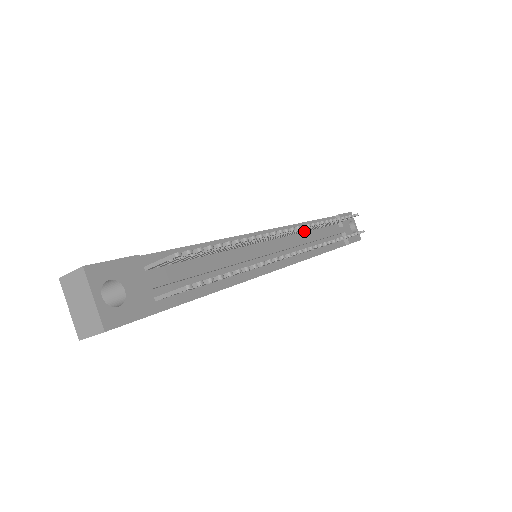
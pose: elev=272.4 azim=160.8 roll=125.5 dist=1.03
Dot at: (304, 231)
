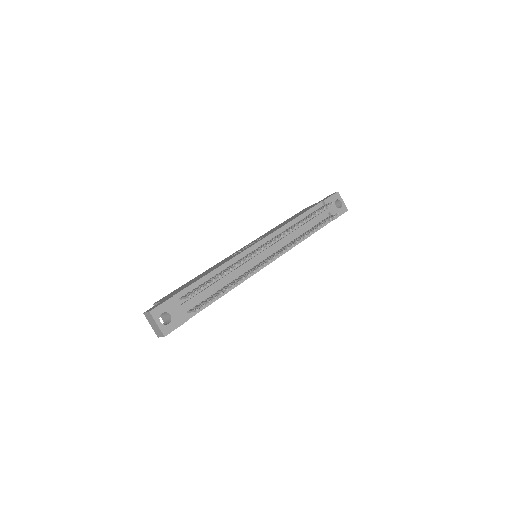
Dot at: occluded
